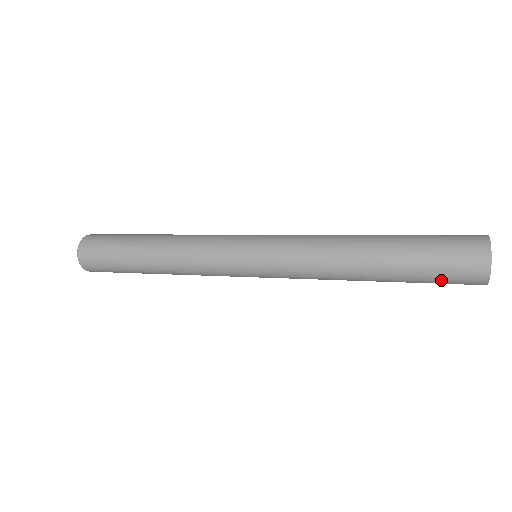
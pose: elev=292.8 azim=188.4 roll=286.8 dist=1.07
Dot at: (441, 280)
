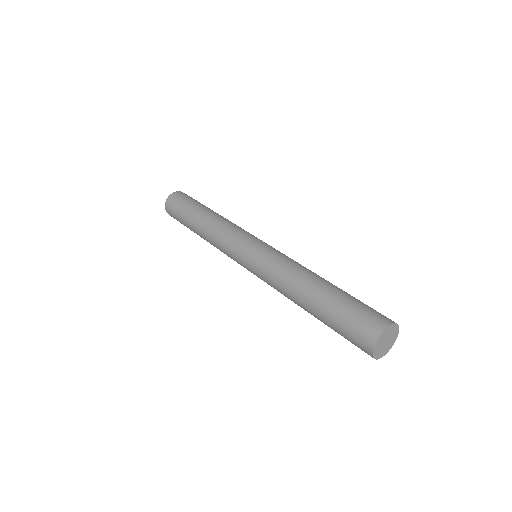
Dot at: (345, 333)
